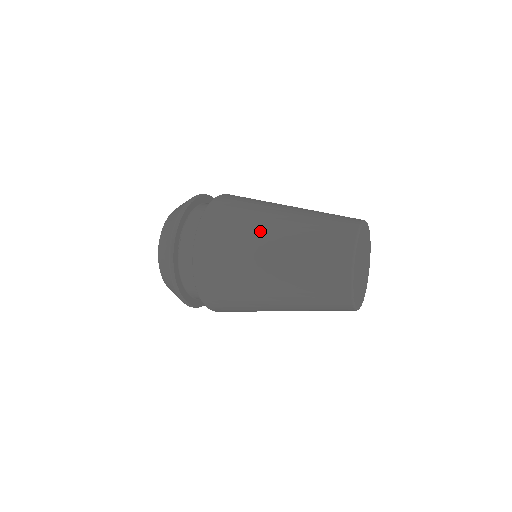
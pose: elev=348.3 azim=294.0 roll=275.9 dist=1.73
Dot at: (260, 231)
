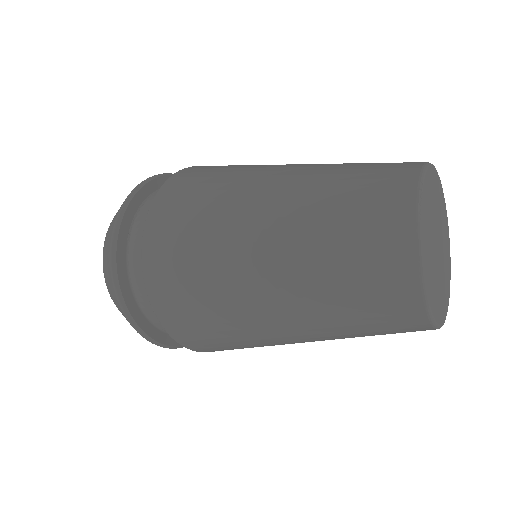
Dot at: (254, 180)
